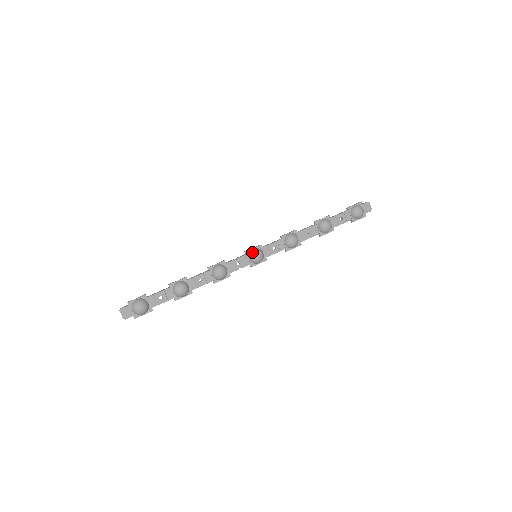
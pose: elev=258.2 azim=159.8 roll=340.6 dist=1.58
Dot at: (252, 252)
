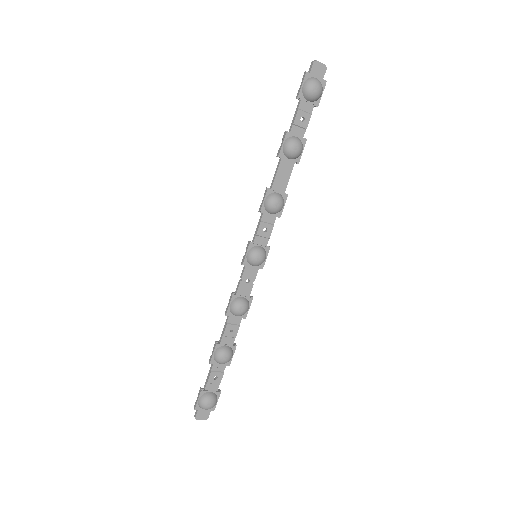
Dot at: (249, 260)
